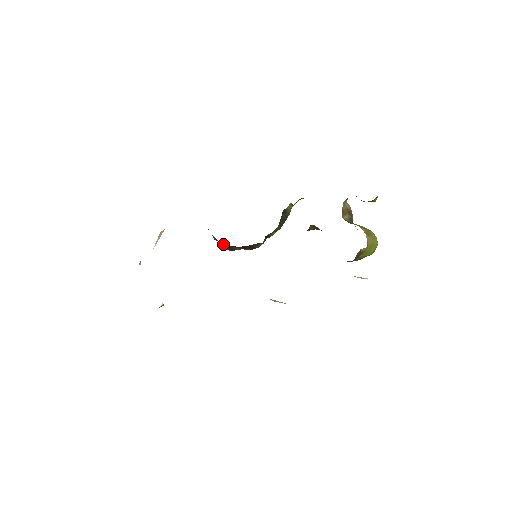
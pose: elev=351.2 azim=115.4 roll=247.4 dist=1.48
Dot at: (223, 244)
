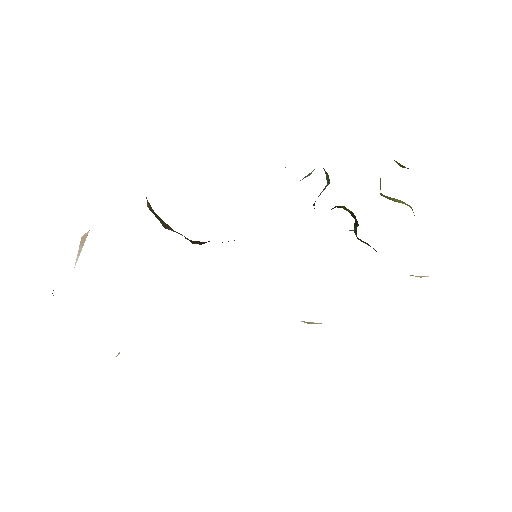
Dot at: occluded
